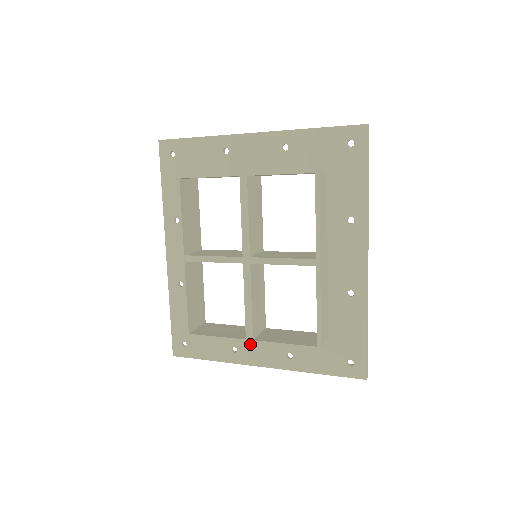
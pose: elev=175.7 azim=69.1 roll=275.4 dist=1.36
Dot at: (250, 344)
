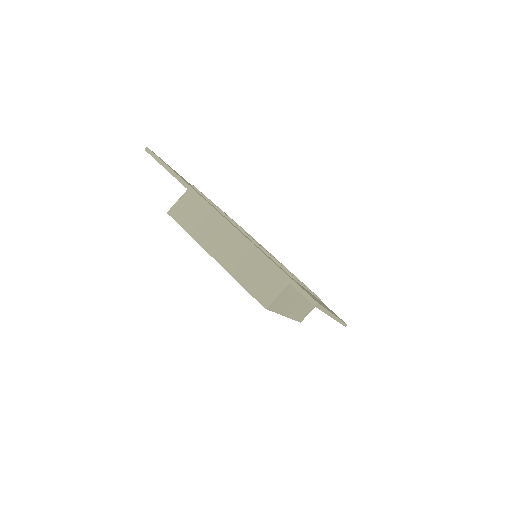
Dot at: occluded
